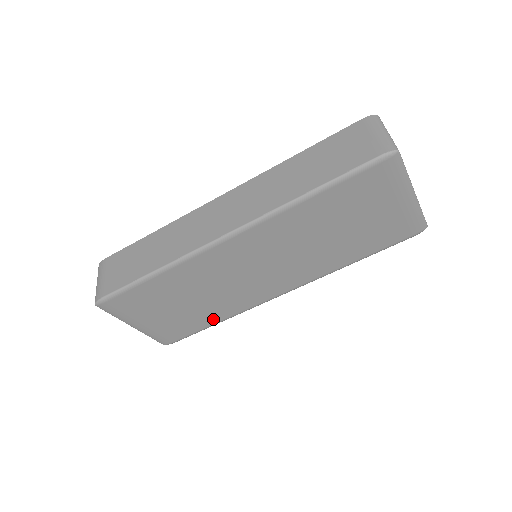
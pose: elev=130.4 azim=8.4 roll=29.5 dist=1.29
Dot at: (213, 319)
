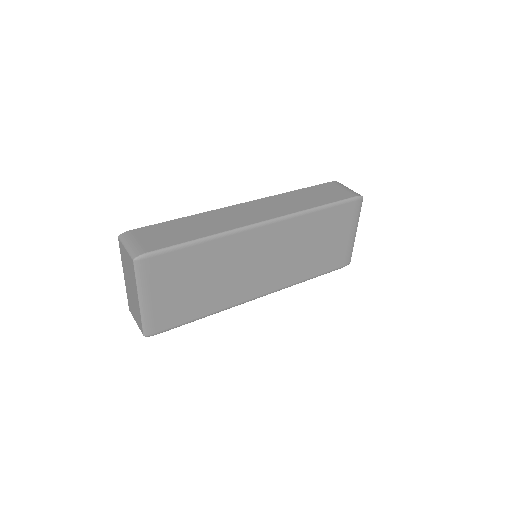
Dot at: (203, 311)
